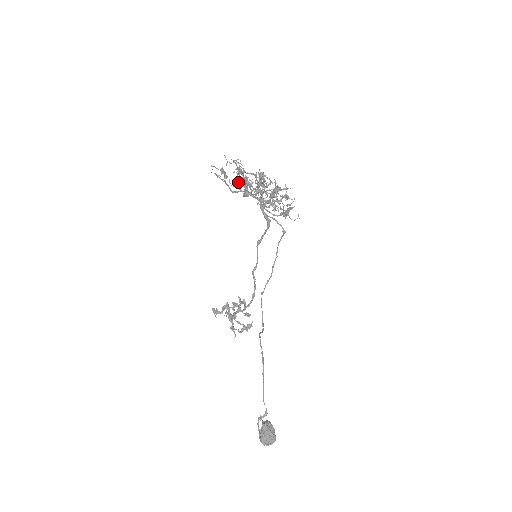
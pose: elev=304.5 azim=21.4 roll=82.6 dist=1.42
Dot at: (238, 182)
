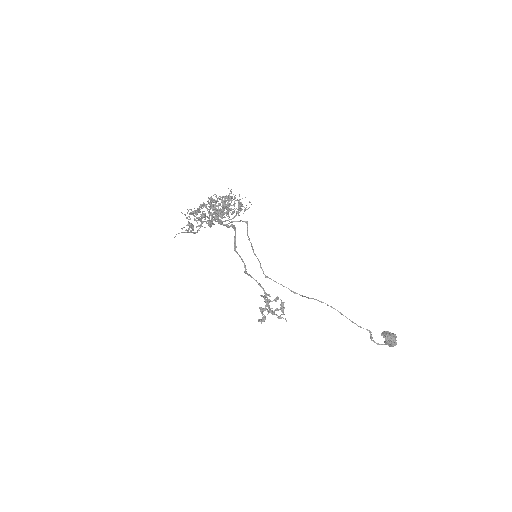
Dot at: occluded
